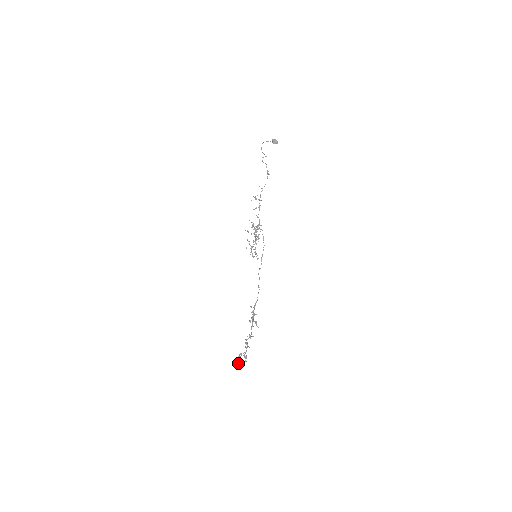
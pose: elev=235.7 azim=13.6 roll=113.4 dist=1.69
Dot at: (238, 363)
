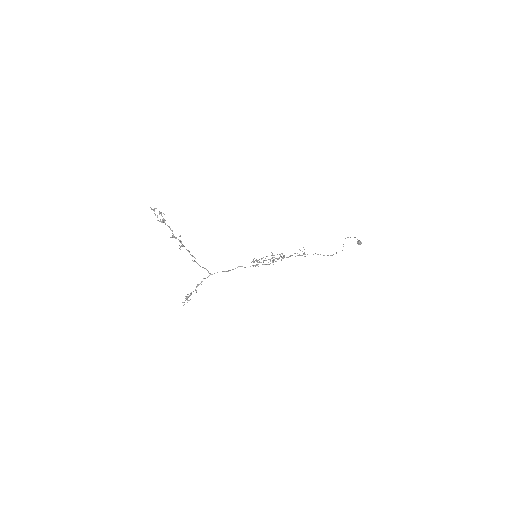
Dot at: occluded
